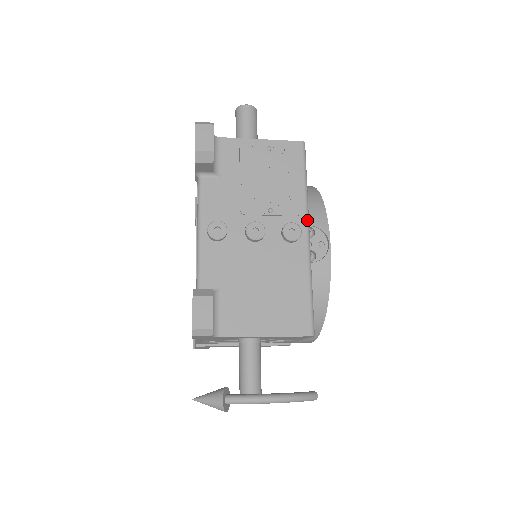
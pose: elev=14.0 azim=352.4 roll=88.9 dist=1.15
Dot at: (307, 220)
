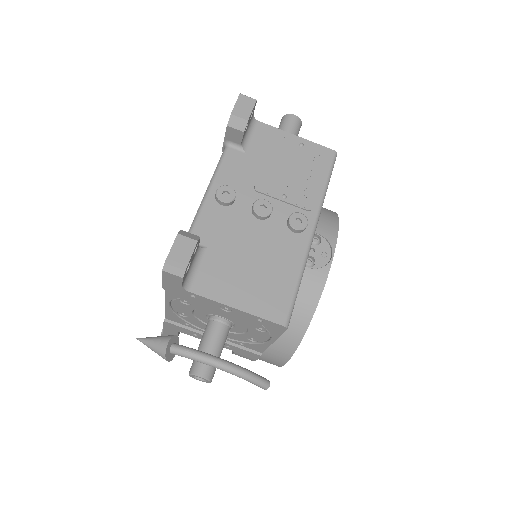
Dot at: (317, 218)
